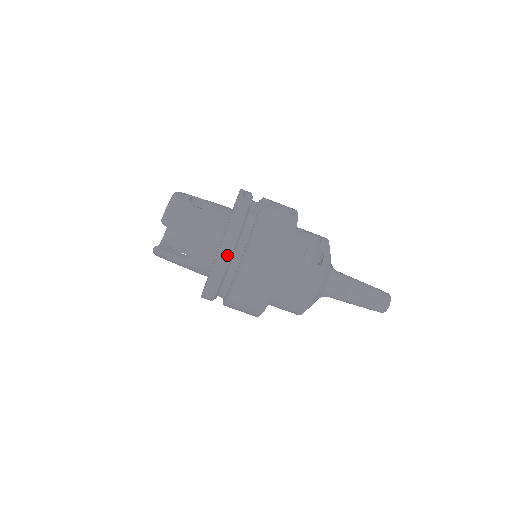
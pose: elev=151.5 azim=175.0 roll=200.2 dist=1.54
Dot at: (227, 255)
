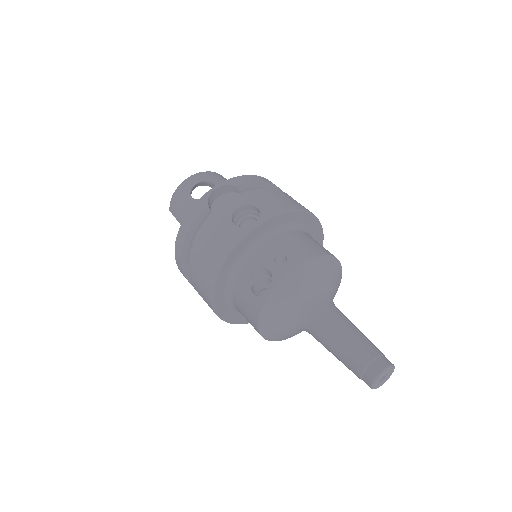
Dot at: (179, 259)
